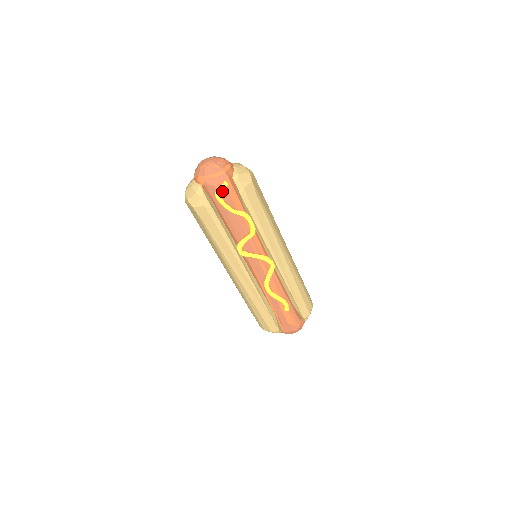
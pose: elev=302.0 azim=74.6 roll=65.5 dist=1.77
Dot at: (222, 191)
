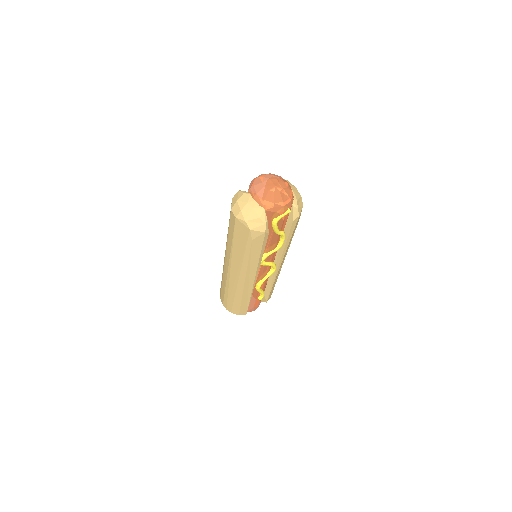
Dot at: (282, 217)
